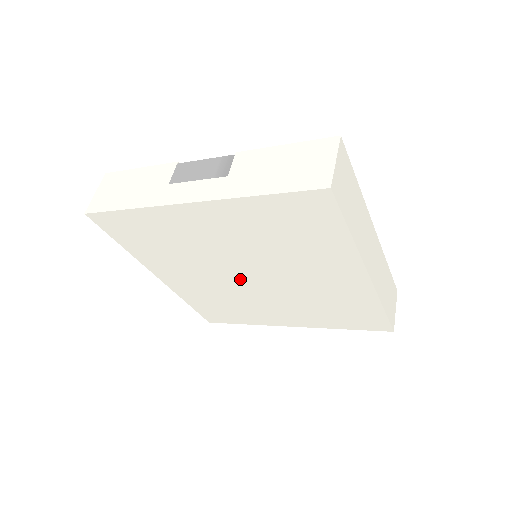
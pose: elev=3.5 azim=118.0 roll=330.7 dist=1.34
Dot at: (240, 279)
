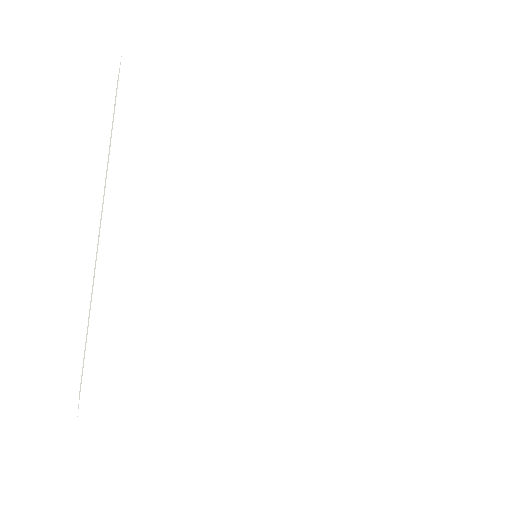
Dot at: (249, 262)
